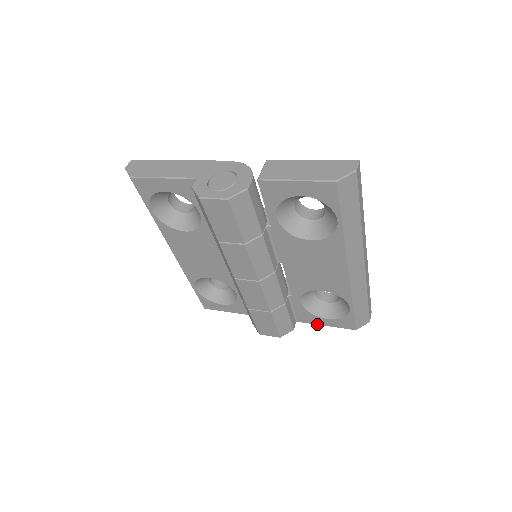
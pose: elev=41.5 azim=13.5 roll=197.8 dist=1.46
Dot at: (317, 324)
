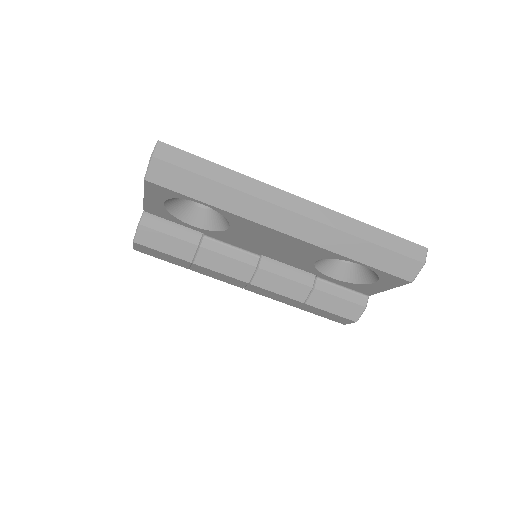
Dot at: (381, 291)
